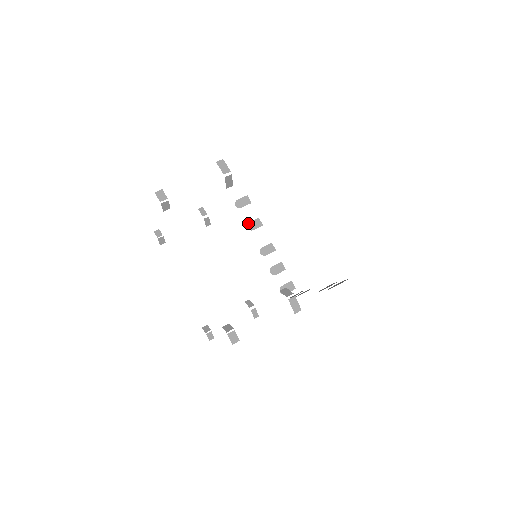
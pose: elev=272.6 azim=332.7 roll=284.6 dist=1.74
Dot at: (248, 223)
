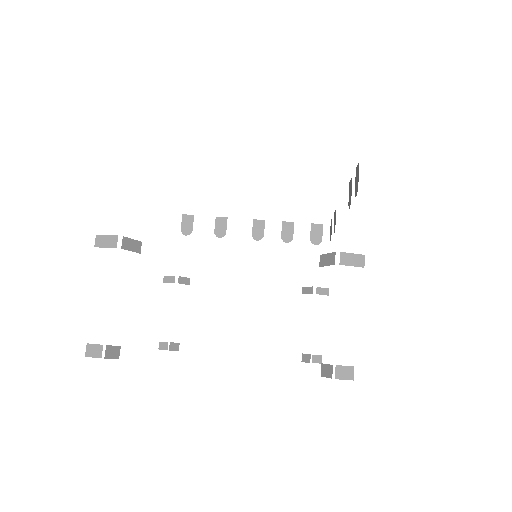
Dot at: (215, 233)
